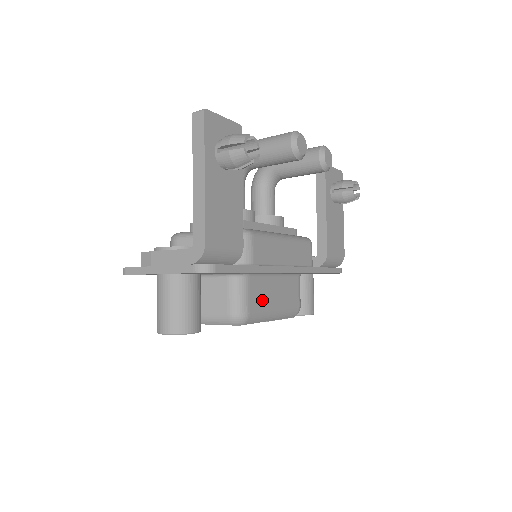
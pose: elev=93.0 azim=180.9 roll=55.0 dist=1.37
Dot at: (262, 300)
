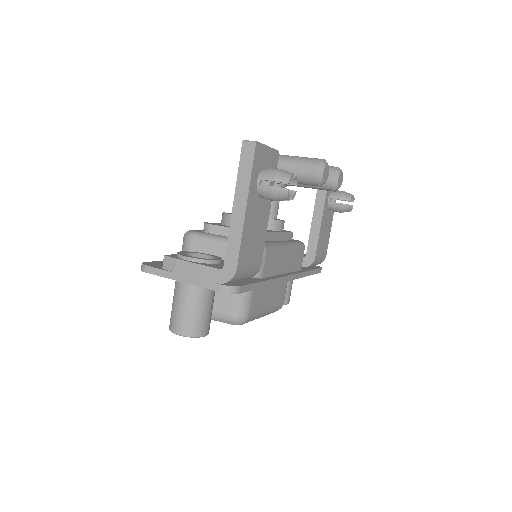
Dot at: (260, 303)
